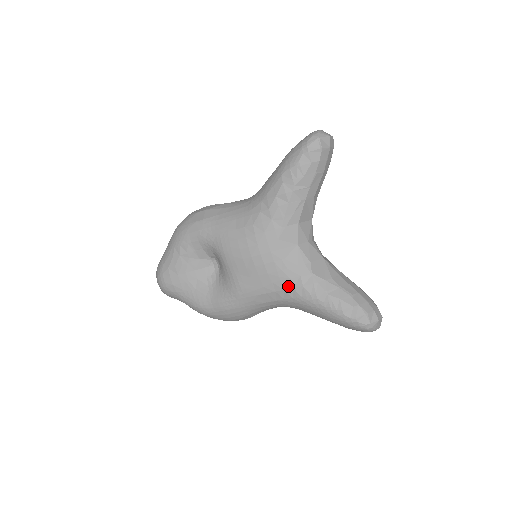
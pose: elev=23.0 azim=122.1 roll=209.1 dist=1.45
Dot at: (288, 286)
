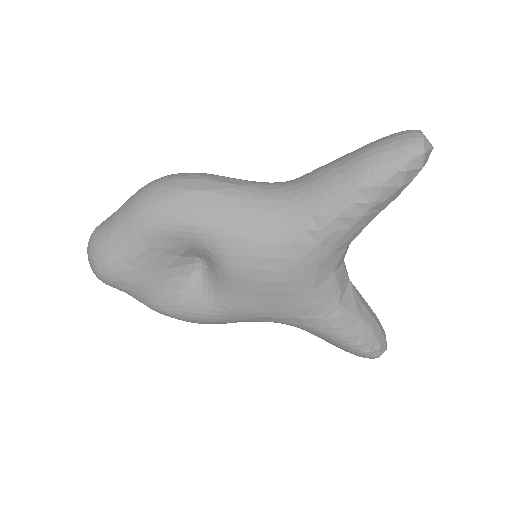
Dot at: (307, 316)
